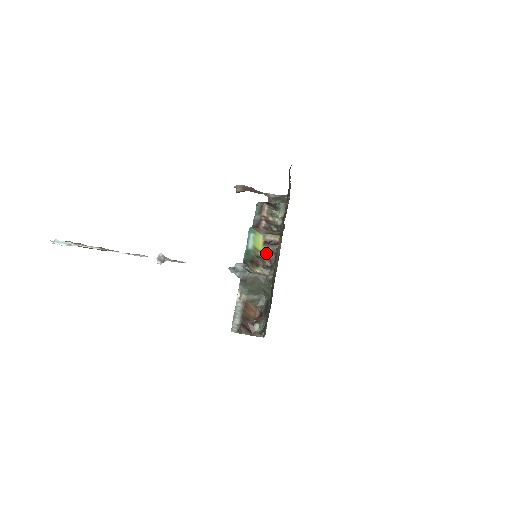
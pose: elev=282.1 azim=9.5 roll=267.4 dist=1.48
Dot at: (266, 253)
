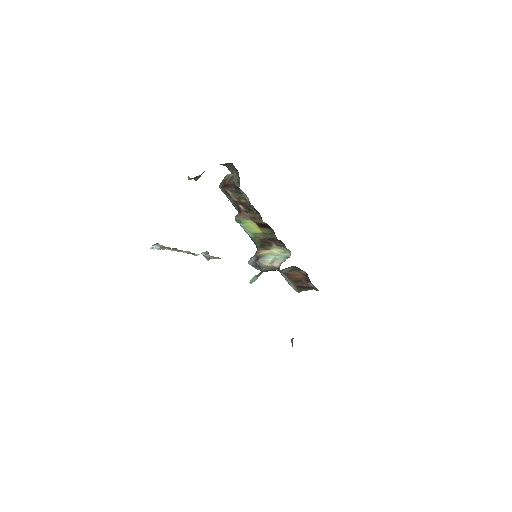
Dot at: (267, 235)
